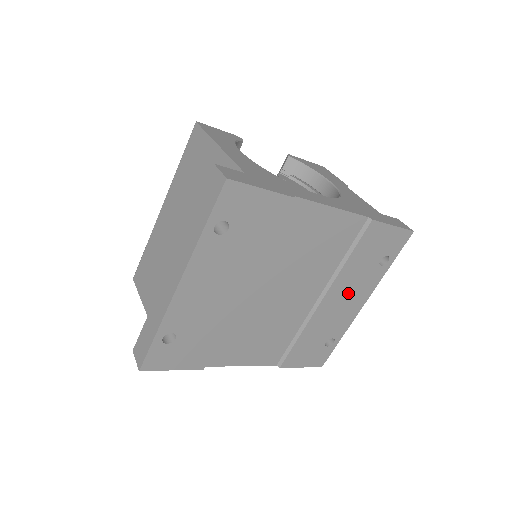
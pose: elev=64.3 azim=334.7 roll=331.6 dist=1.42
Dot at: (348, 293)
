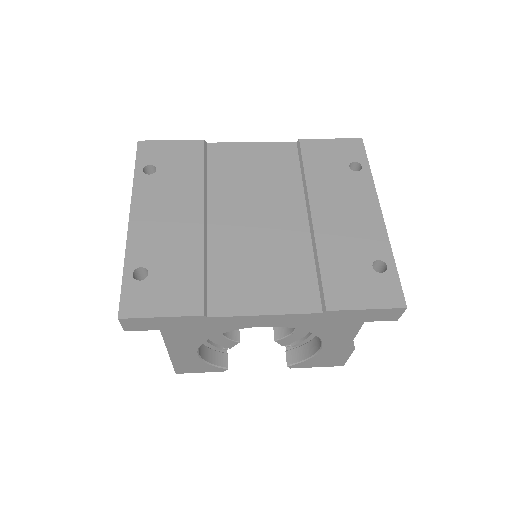
Dot at: (342, 203)
